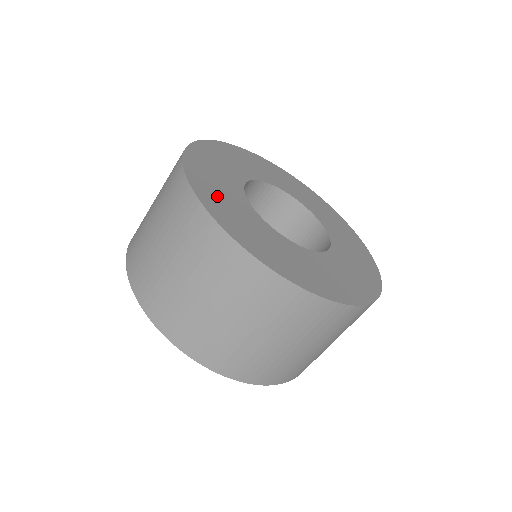
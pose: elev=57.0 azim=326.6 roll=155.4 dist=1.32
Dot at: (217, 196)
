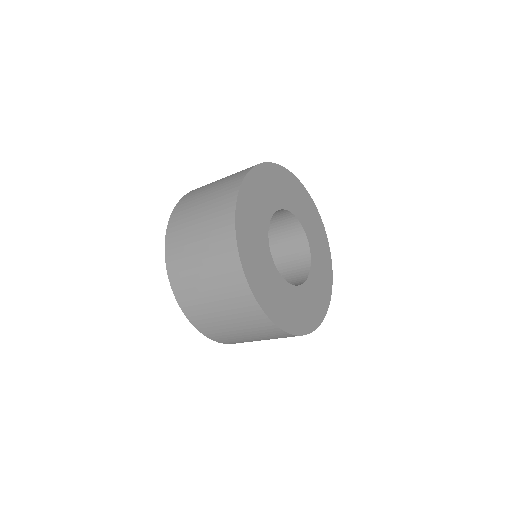
Dot at: (287, 313)
